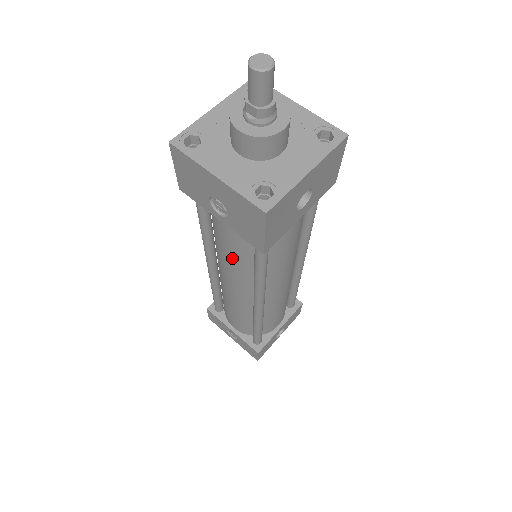
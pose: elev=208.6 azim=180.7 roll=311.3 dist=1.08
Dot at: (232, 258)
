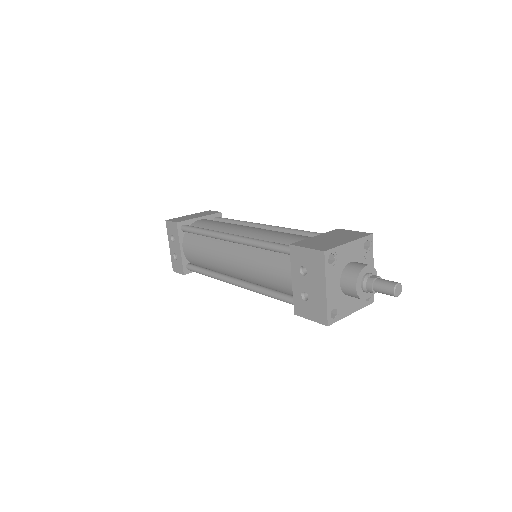
Dot at: occluded
